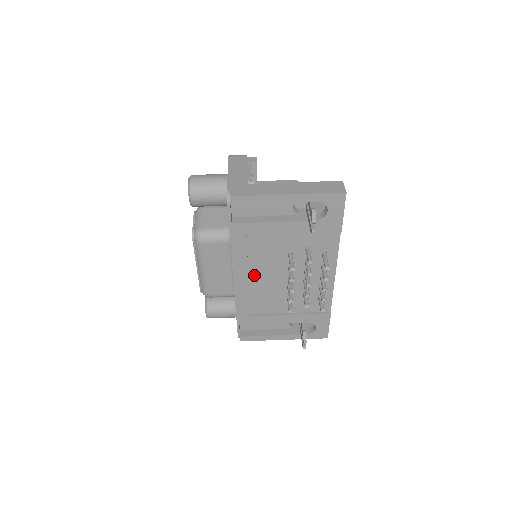
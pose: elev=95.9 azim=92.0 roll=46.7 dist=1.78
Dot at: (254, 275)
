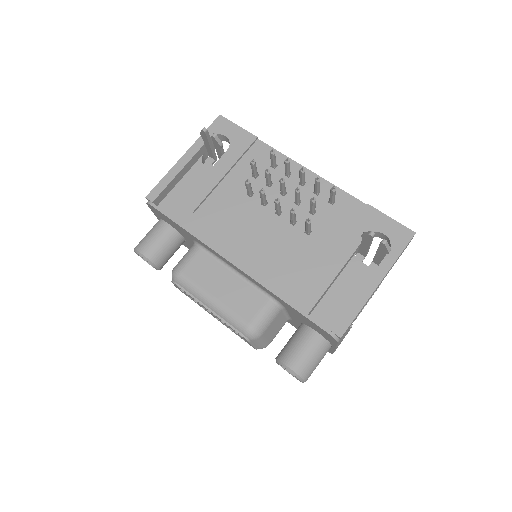
Dot at: (247, 243)
